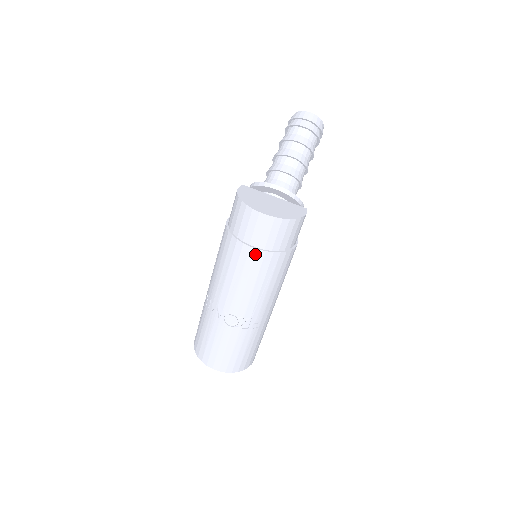
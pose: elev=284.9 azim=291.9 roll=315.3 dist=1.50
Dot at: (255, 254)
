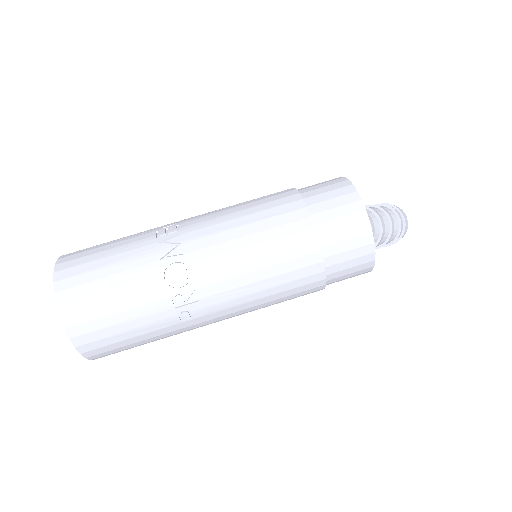
Dot at: (309, 240)
